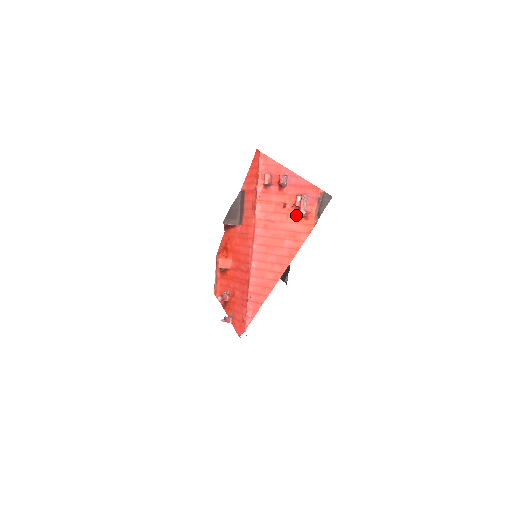
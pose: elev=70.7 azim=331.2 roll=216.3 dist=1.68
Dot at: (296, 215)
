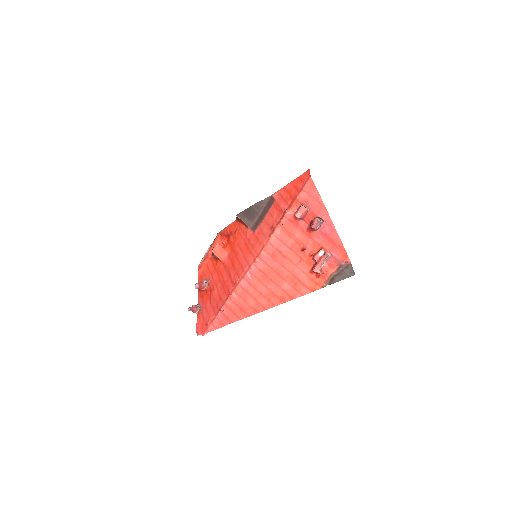
Dot at: (309, 265)
